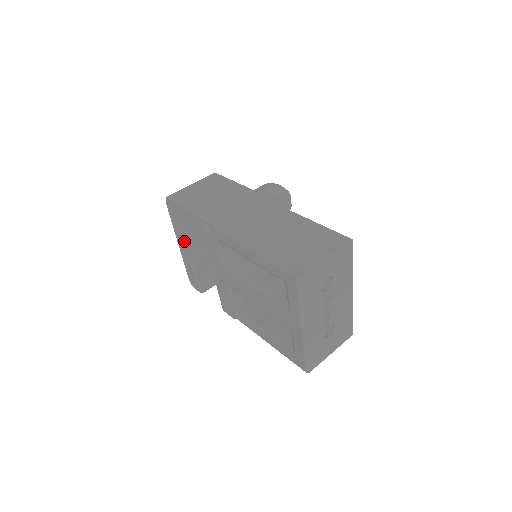
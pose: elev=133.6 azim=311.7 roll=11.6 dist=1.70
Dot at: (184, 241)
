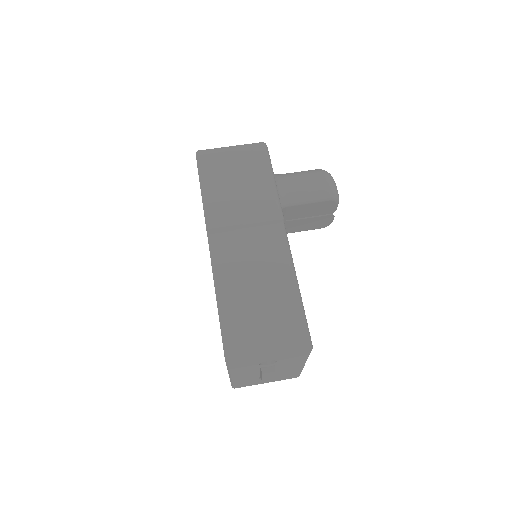
Dot at: occluded
